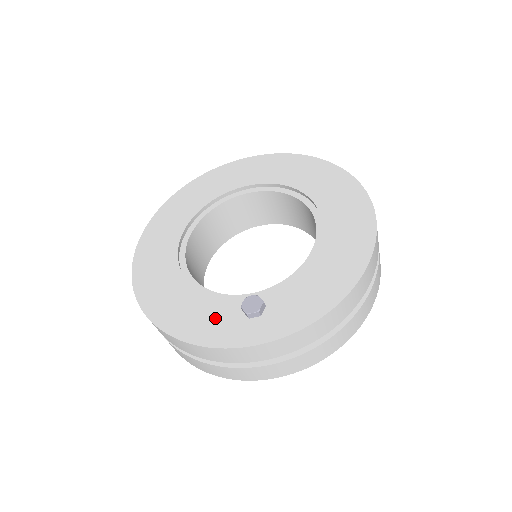
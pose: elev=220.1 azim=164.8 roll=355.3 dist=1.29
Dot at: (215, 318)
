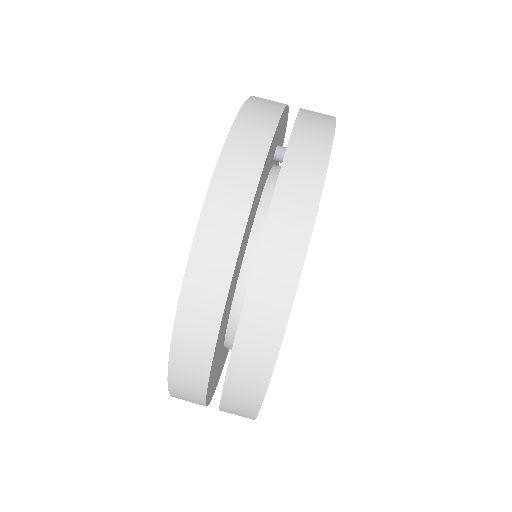
Dot at: occluded
